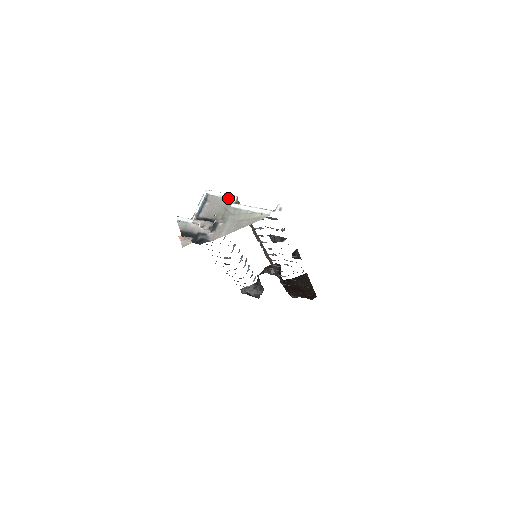
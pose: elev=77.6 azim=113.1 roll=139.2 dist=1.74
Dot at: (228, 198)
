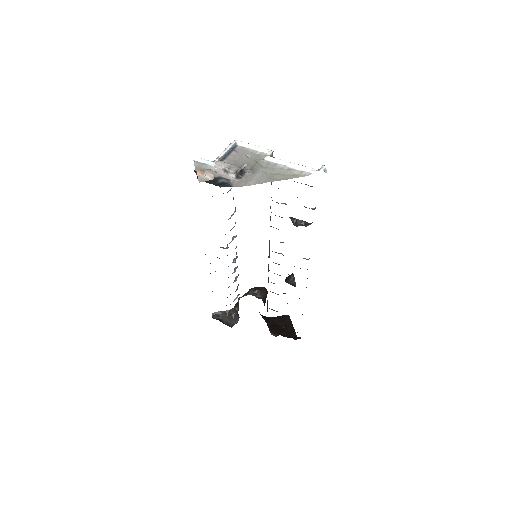
Dot at: (261, 152)
